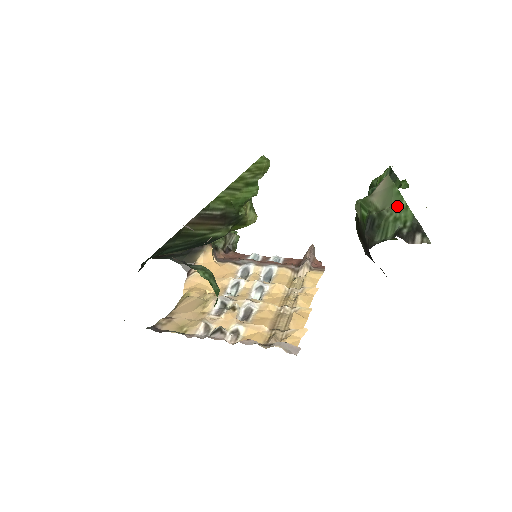
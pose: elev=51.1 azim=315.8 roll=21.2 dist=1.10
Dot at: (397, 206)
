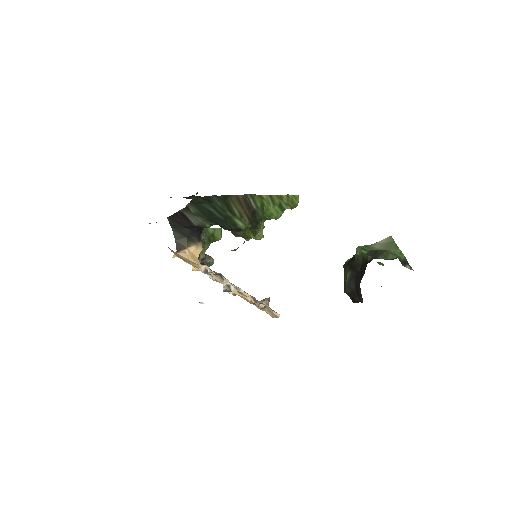
Dot at: (395, 251)
